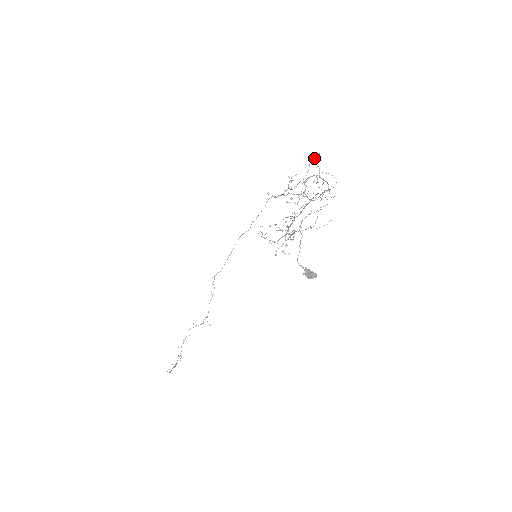
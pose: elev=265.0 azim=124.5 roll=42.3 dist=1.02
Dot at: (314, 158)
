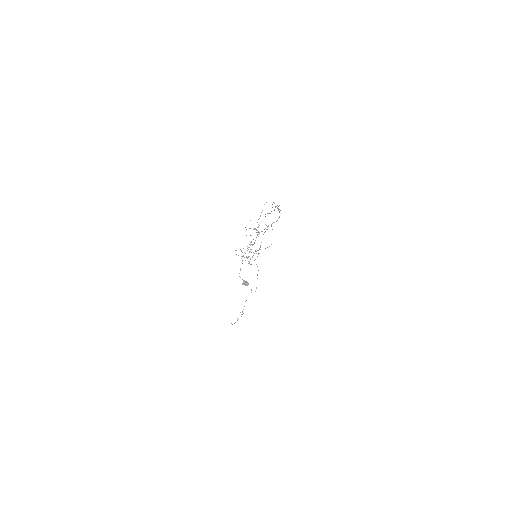
Dot at: (266, 202)
